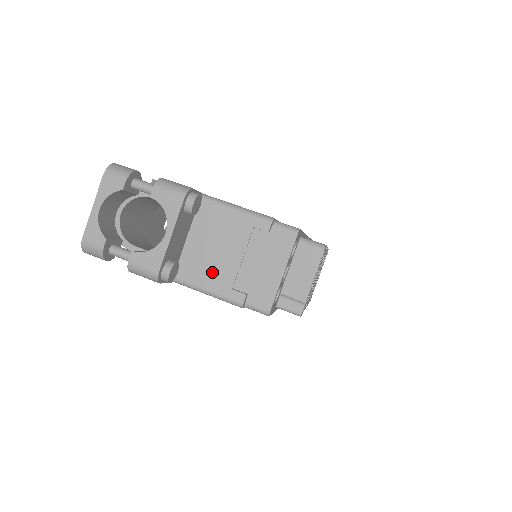
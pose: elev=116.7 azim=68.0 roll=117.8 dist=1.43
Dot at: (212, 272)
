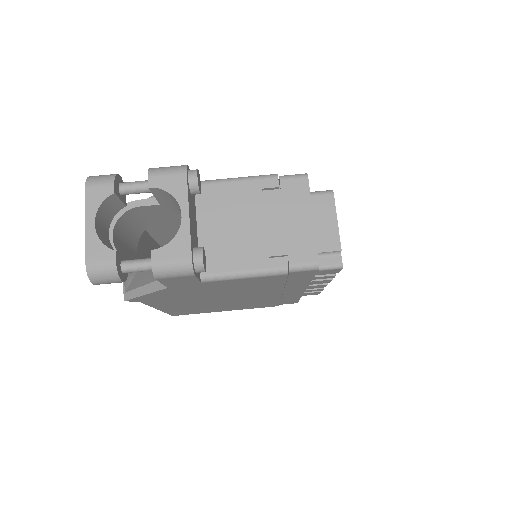
Dot at: (240, 251)
